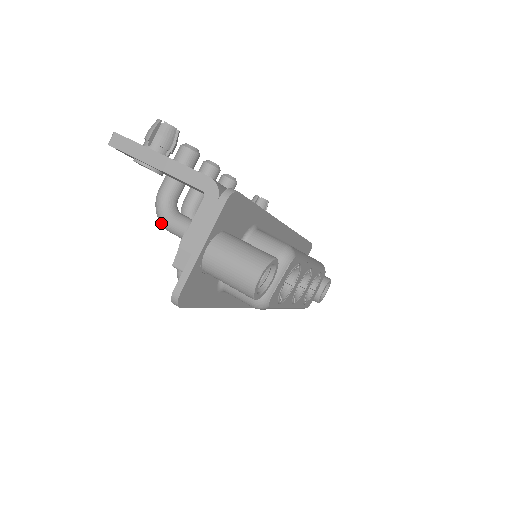
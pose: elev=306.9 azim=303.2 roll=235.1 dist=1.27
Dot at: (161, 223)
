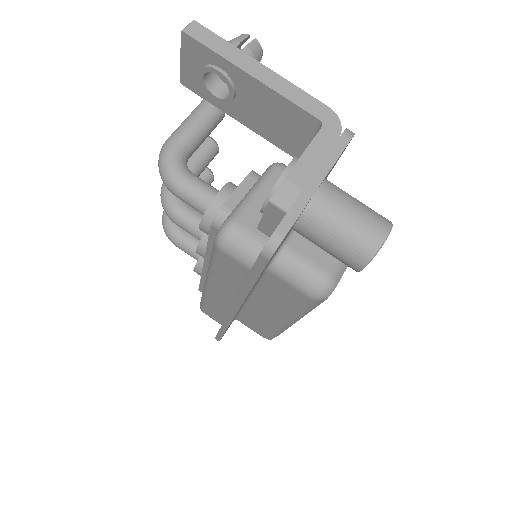
Dot at: (167, 178)
